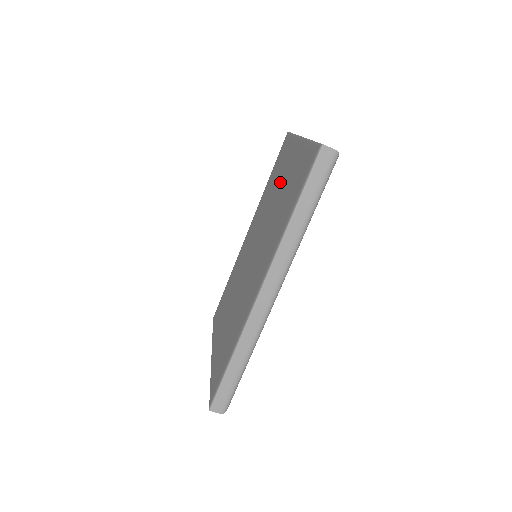
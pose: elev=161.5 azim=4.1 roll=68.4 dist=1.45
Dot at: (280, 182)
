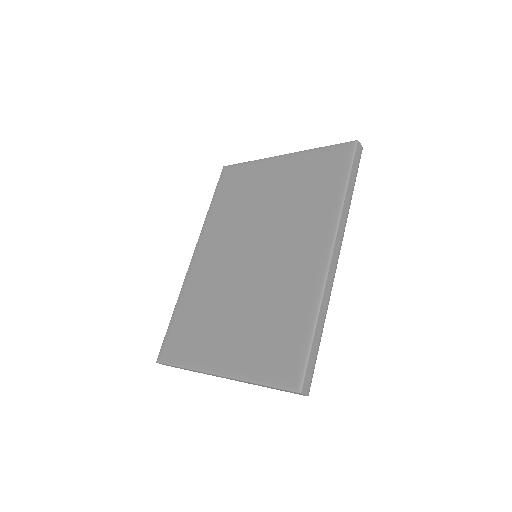
Dot at: (266, 191)
